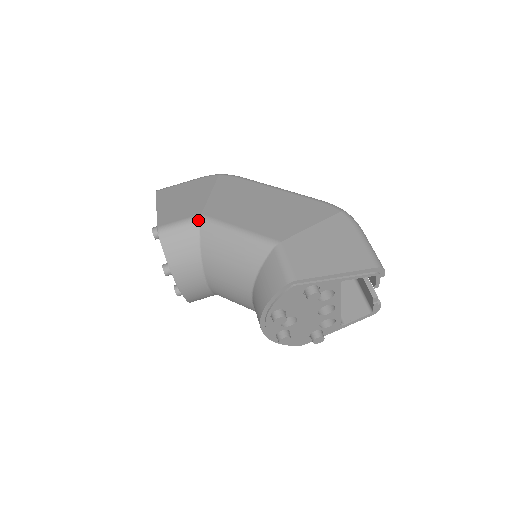
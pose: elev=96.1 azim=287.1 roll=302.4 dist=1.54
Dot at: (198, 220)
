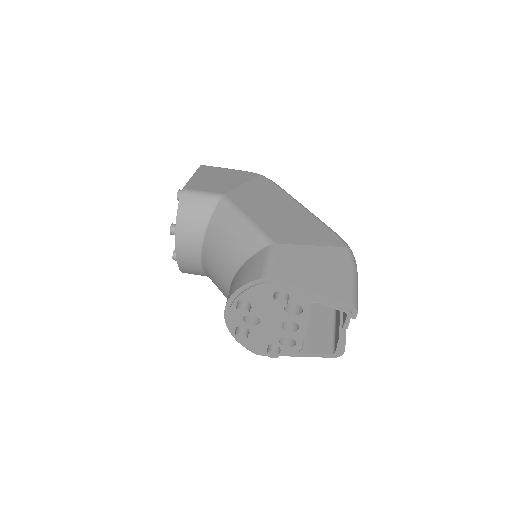
Dot at: (219, 197)
